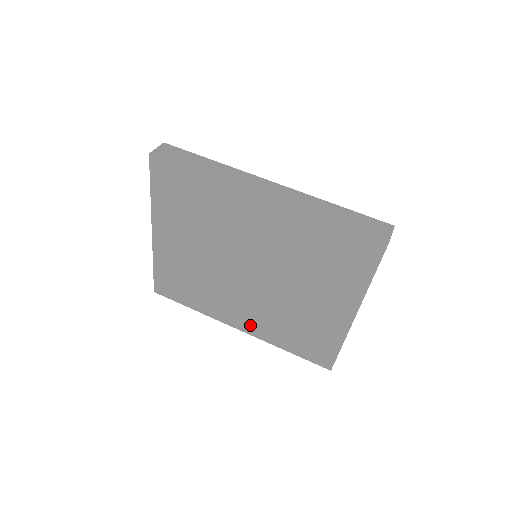
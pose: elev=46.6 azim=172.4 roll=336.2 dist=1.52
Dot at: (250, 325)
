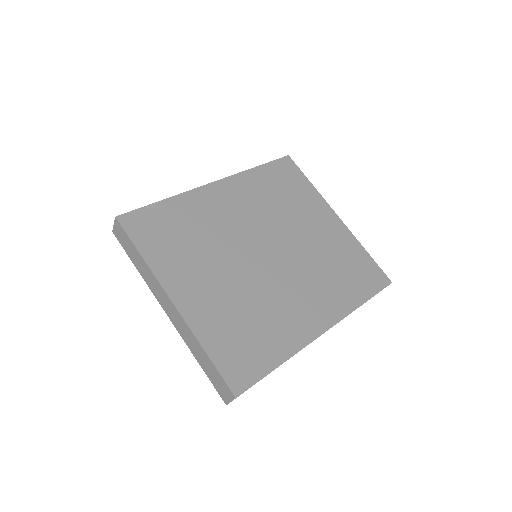
Dot at: (324, 311)
